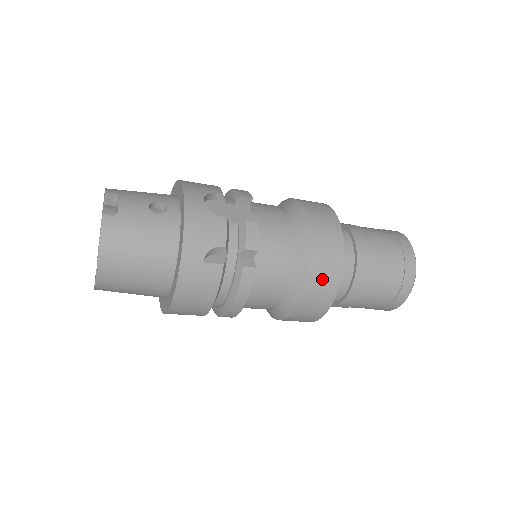
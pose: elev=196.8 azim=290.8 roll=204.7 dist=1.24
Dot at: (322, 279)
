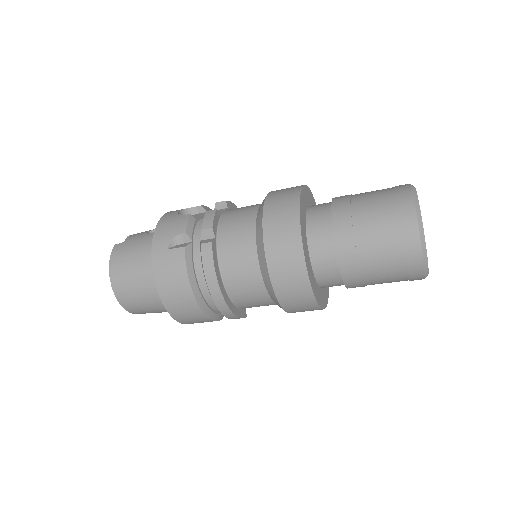
Dot at: (280, 235)
